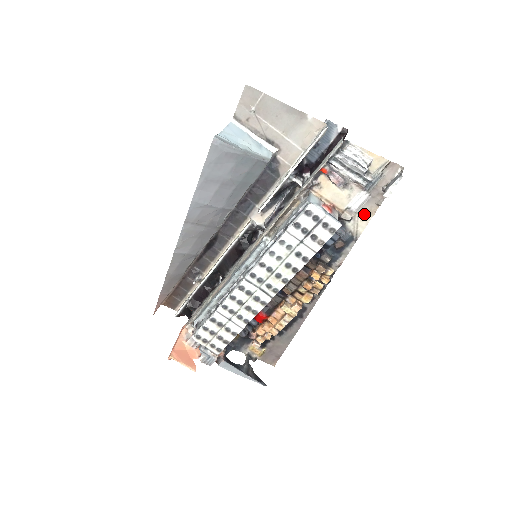
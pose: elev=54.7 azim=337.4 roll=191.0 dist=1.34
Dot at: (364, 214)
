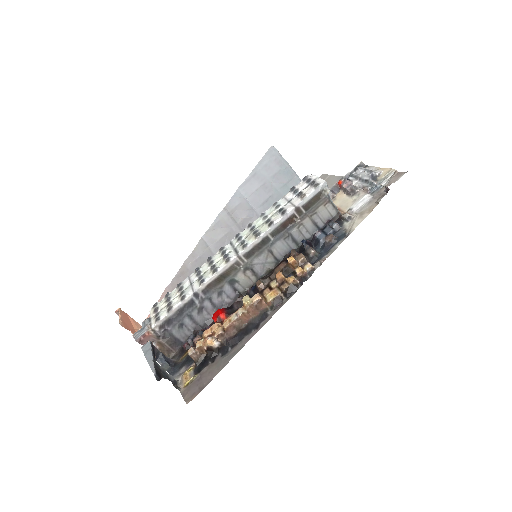
Dot at: (363, 213)
